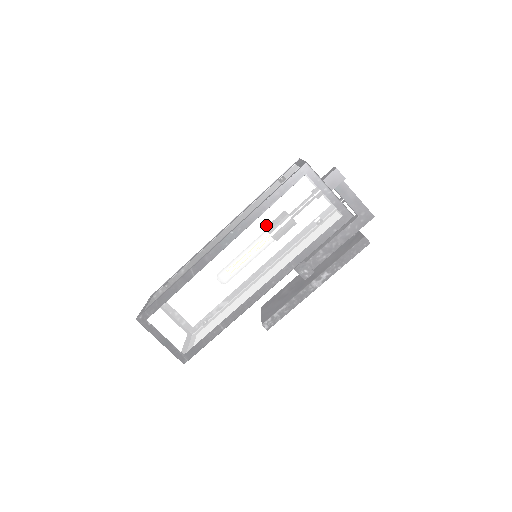
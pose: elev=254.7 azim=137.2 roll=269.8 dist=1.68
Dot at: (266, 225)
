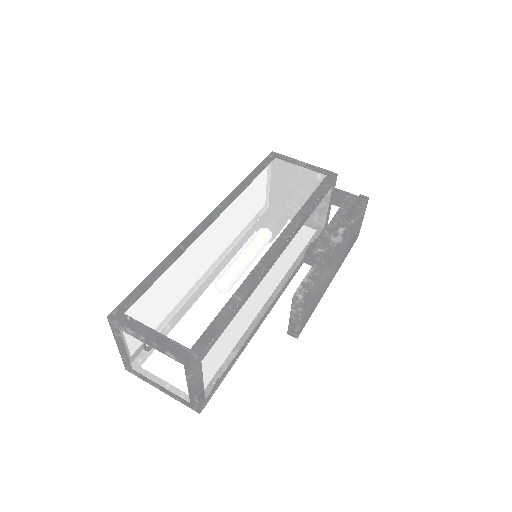
Dot at: (254, 196)
